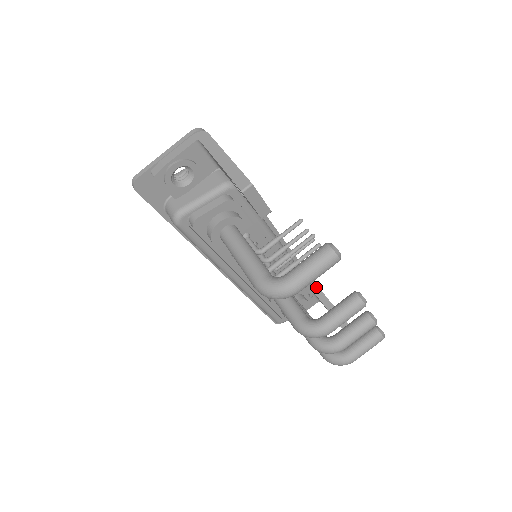
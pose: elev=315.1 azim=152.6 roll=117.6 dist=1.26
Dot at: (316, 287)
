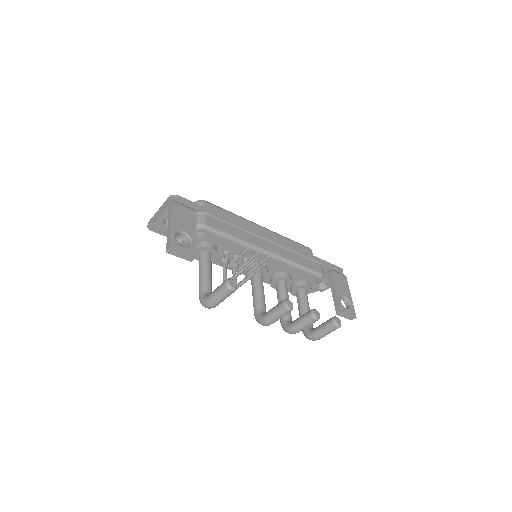
Dot at: (330, 271)
